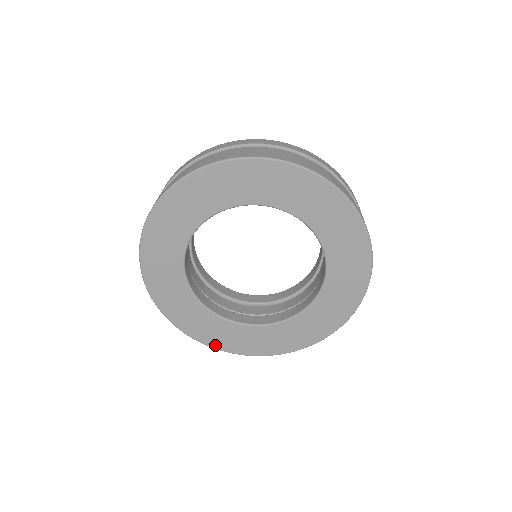
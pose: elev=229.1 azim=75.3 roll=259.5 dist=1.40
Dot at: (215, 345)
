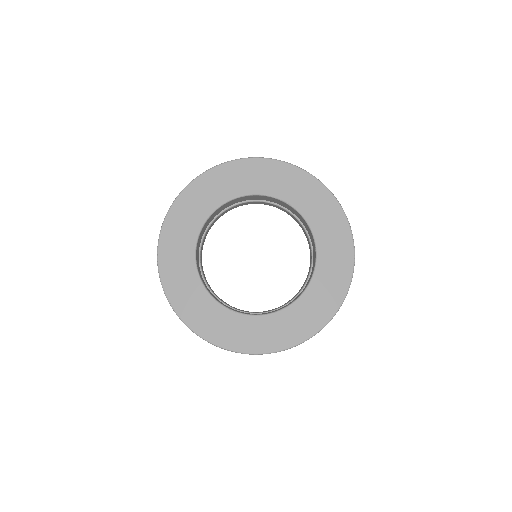
Dot at: (255, 350)
